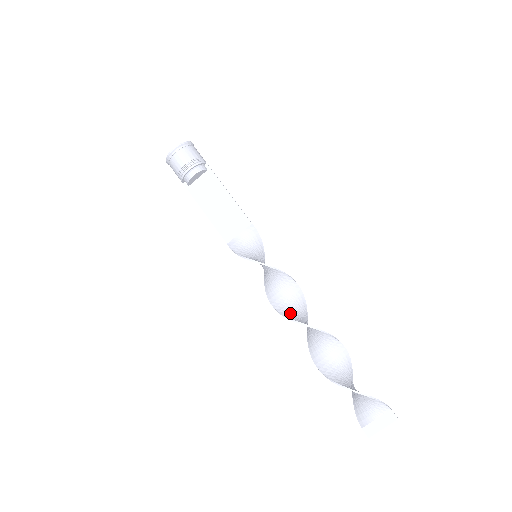
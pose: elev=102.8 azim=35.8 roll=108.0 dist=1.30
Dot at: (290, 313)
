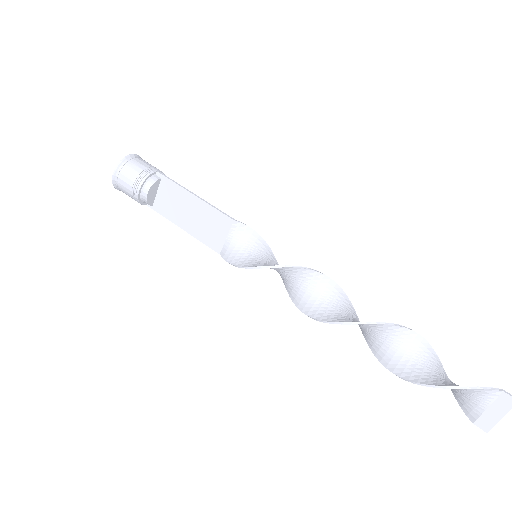
Dot at: (321, 312)
